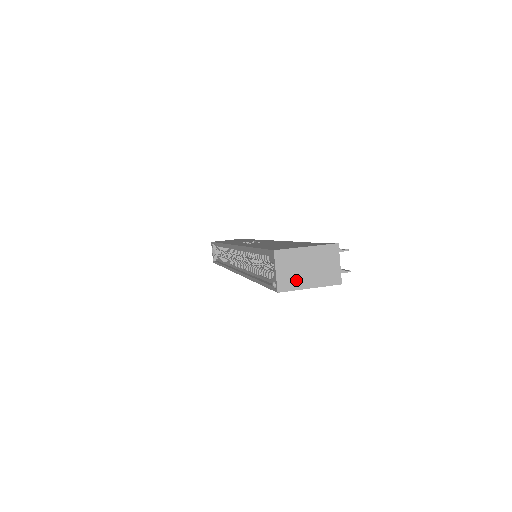
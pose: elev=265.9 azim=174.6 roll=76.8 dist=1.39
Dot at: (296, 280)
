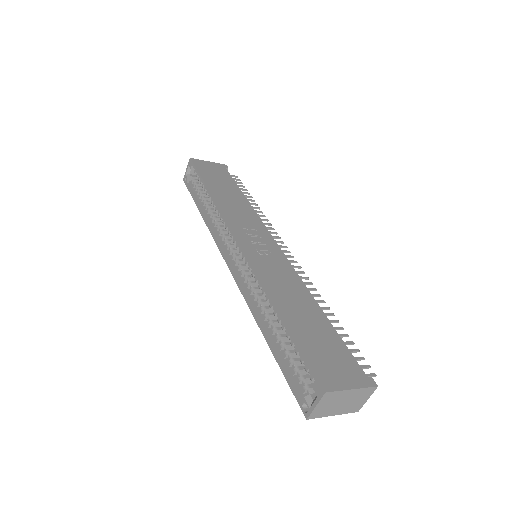
Dot at: (327, 411)
